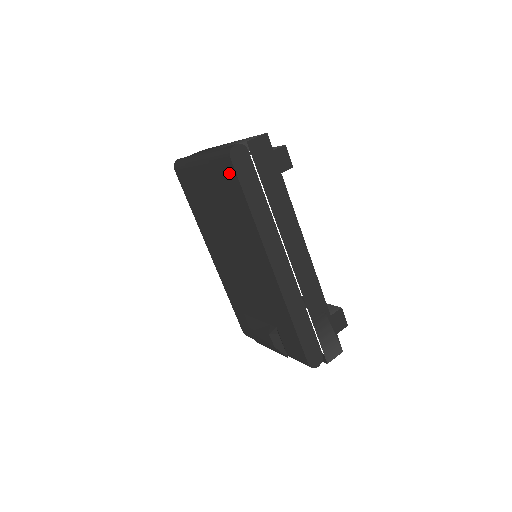
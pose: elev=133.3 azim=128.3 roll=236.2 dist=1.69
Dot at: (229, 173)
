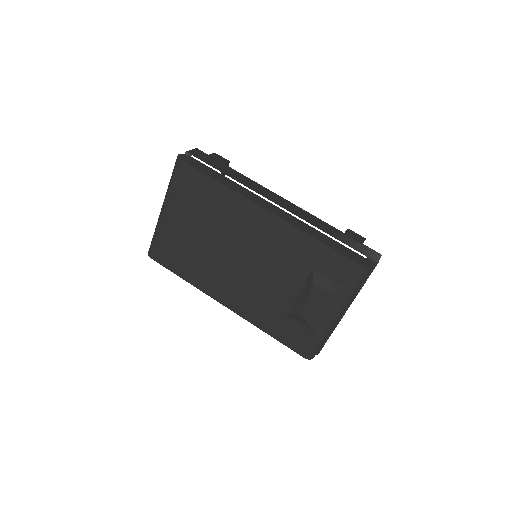
Dot at: (187, 175)
